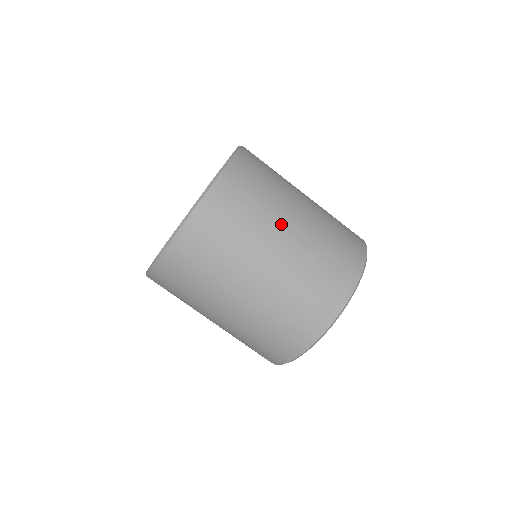
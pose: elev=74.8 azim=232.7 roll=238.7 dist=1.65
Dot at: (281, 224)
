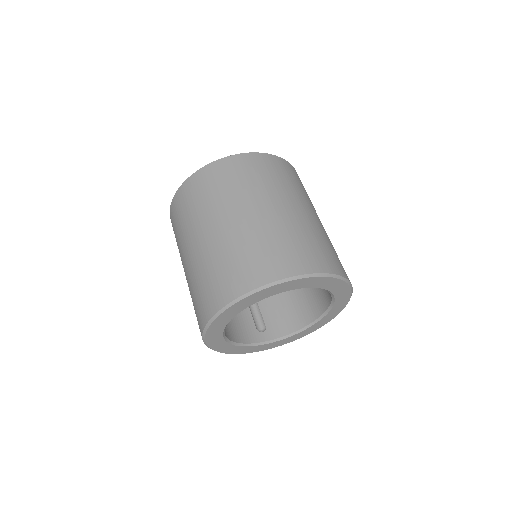
Dot at: occluded
